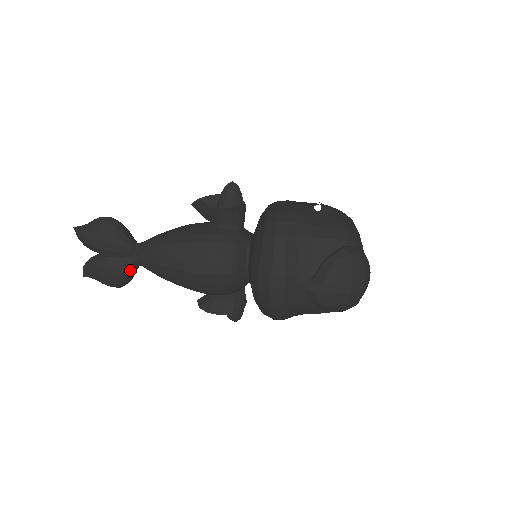
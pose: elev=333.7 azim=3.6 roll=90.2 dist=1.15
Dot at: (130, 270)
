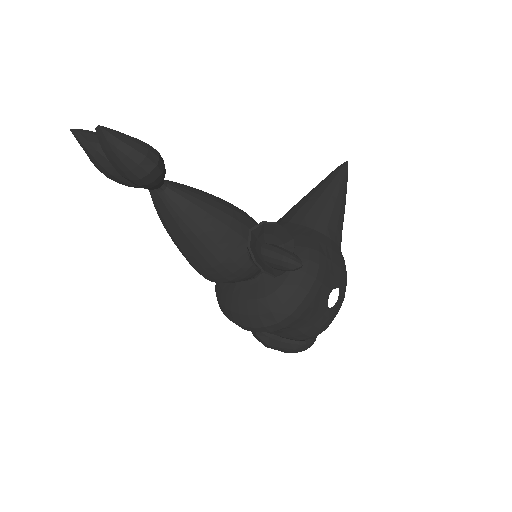
Dot at: (133, 186)
